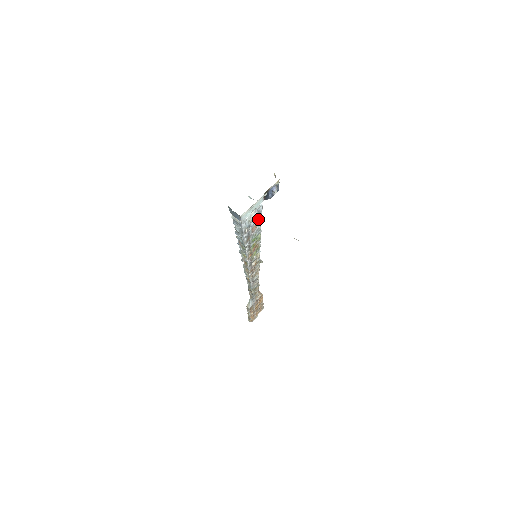
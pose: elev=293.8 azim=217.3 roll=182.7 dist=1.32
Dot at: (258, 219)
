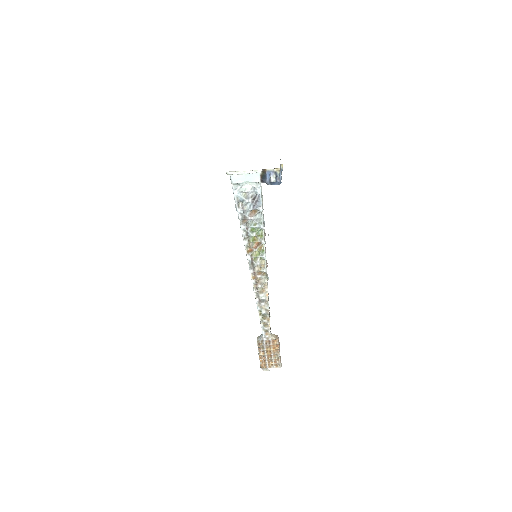
Dot at: (256, 203)
